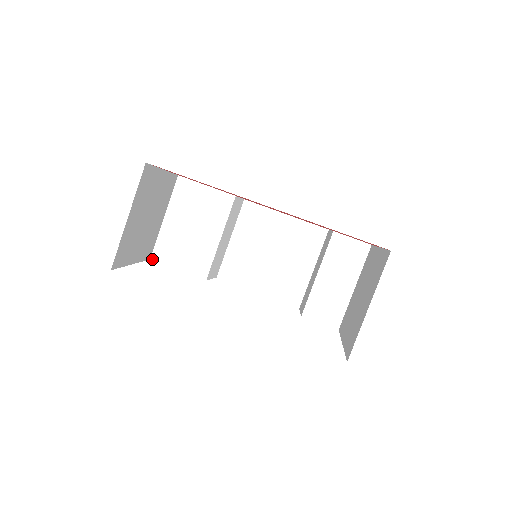
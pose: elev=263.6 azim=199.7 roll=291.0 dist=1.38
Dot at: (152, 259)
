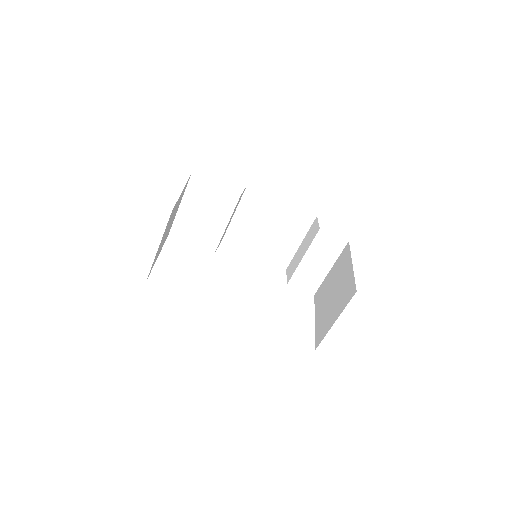
Dot at: (170, 236)
